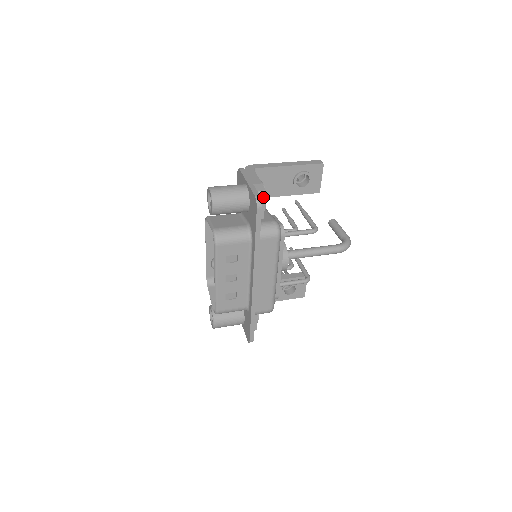
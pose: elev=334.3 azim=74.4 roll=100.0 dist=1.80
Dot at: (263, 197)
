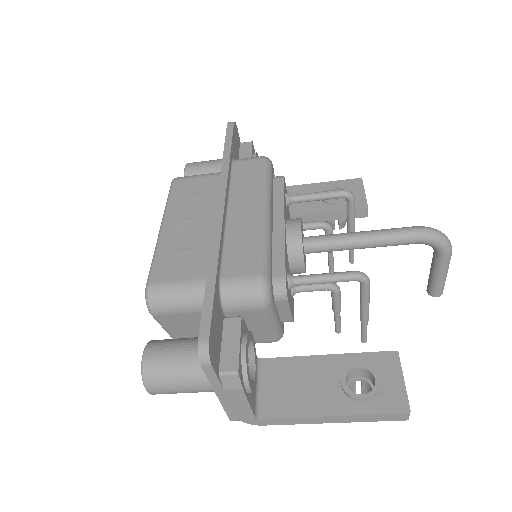
Dot at: (249, 146)
